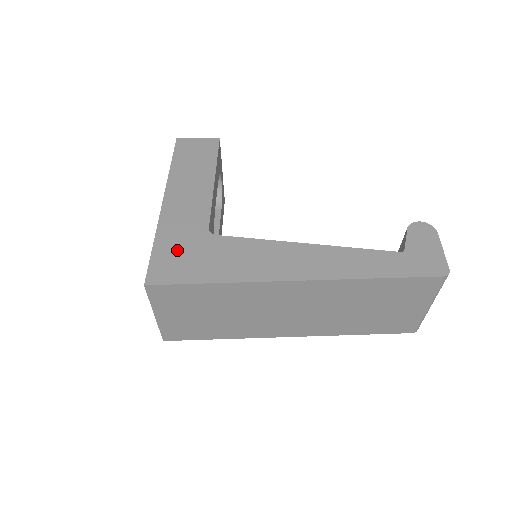
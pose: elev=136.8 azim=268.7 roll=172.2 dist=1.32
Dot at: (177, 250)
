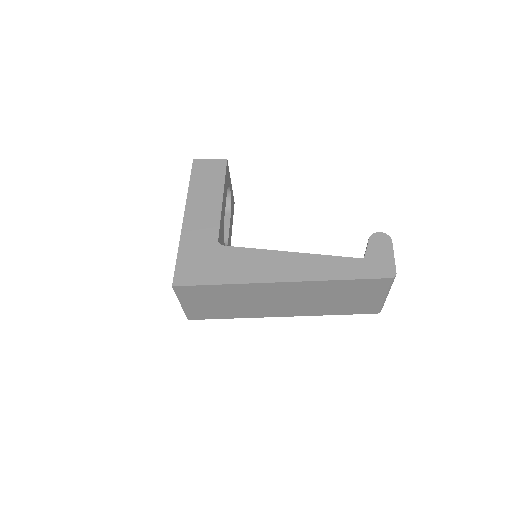
Dot at: (195, 258)
